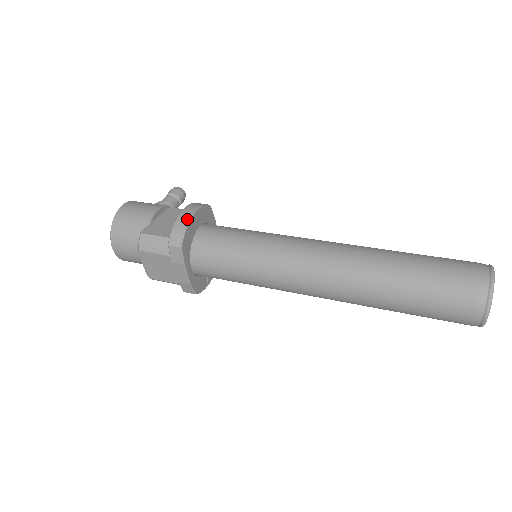
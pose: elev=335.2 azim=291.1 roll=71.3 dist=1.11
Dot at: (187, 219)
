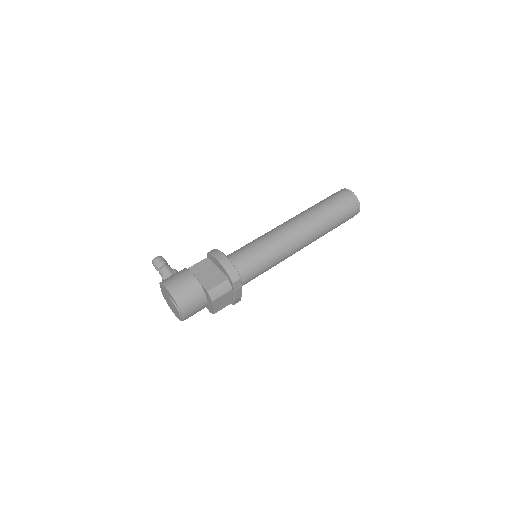
Dot at: (230, 262)
